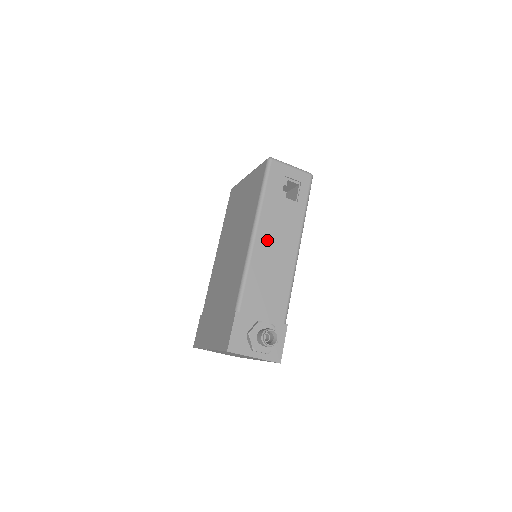
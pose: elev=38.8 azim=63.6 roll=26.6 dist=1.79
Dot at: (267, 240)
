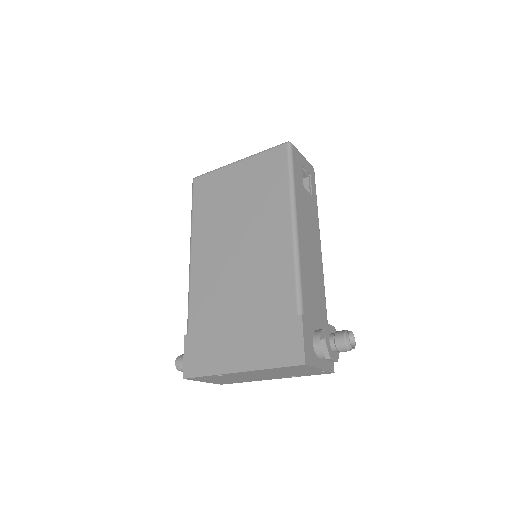
Dot at: (304, 232)
